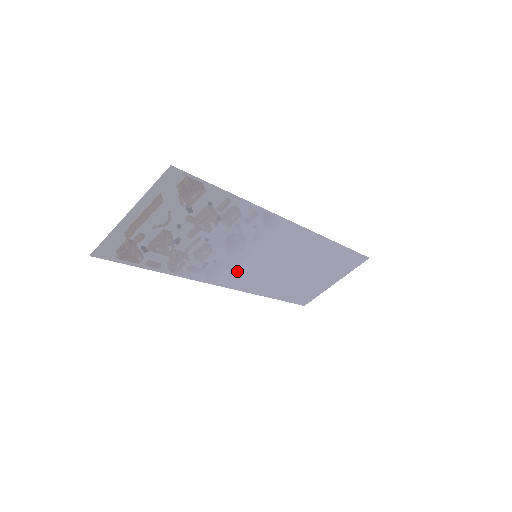
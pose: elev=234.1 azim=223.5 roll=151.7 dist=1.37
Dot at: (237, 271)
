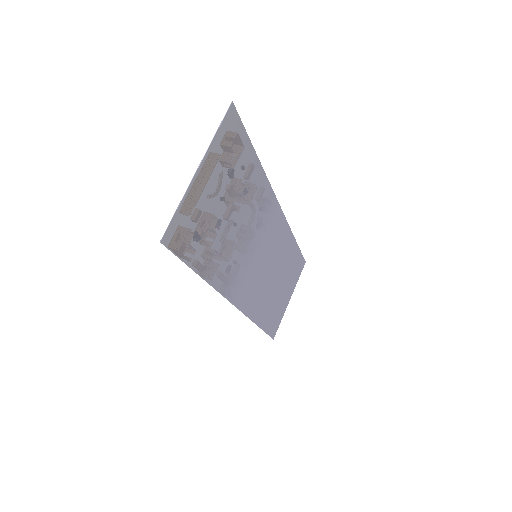
Dot at: (246, 279)
